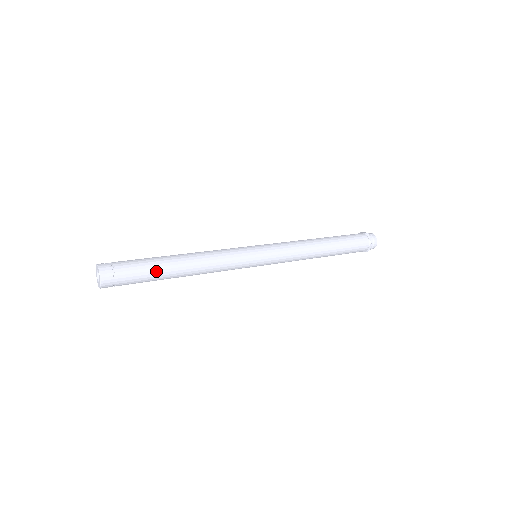
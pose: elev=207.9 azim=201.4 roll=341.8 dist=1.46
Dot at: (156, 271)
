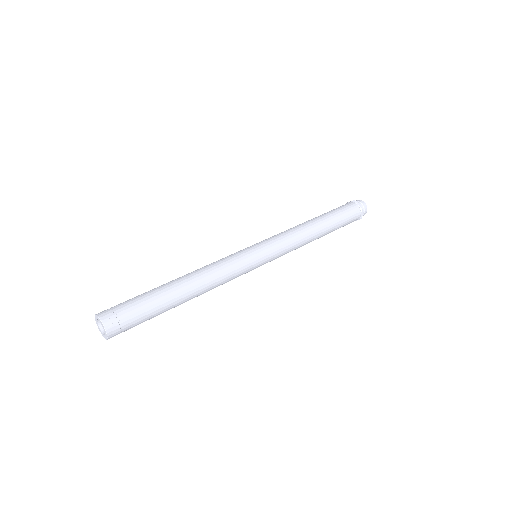
Dot at: (163, 312)
